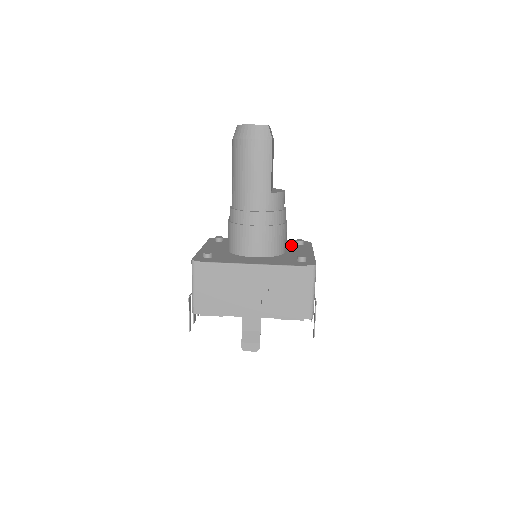
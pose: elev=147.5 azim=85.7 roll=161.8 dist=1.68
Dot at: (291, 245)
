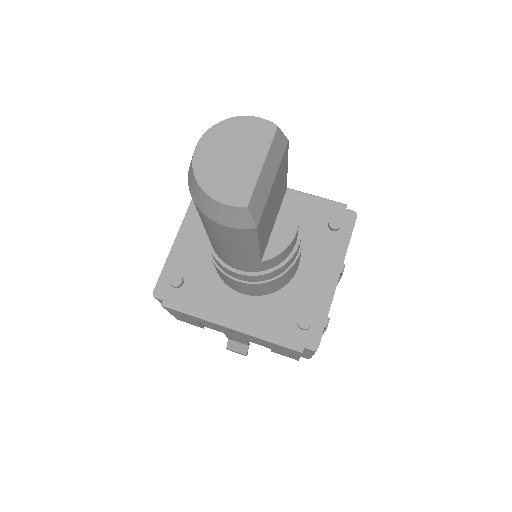
Dot at: (317, 232)
